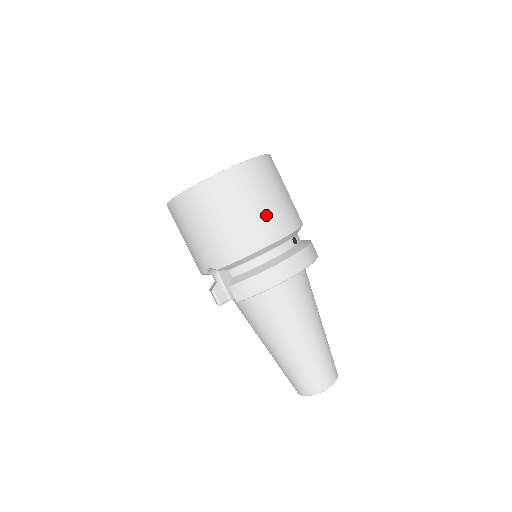
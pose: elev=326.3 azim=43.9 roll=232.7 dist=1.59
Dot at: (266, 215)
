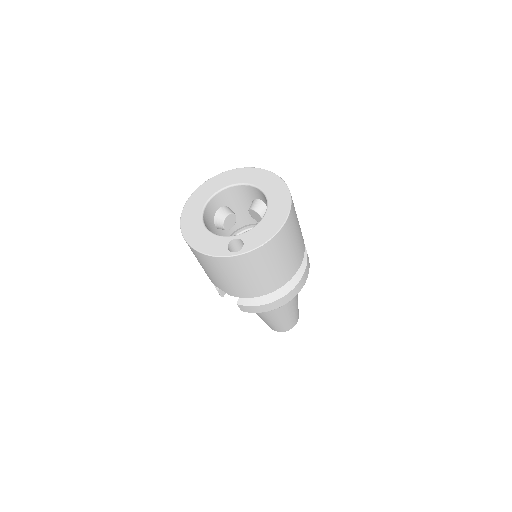
Dot at: (281, 270)
